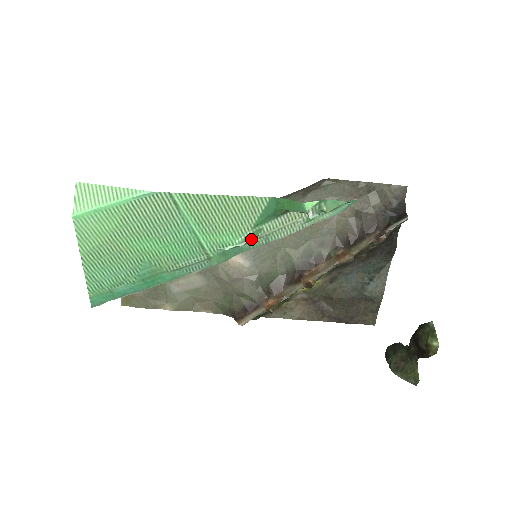
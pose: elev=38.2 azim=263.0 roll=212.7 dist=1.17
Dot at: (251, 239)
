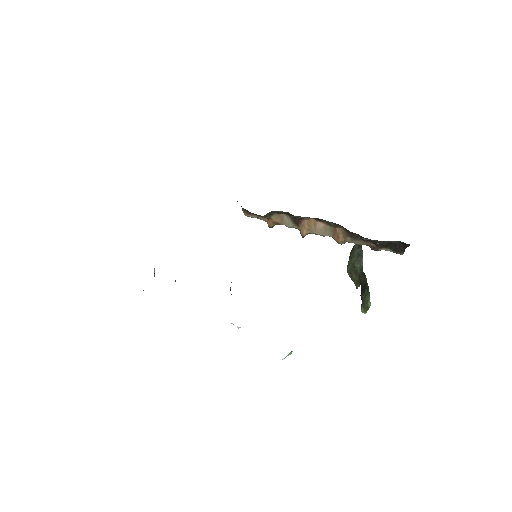
Dot at: occluded
